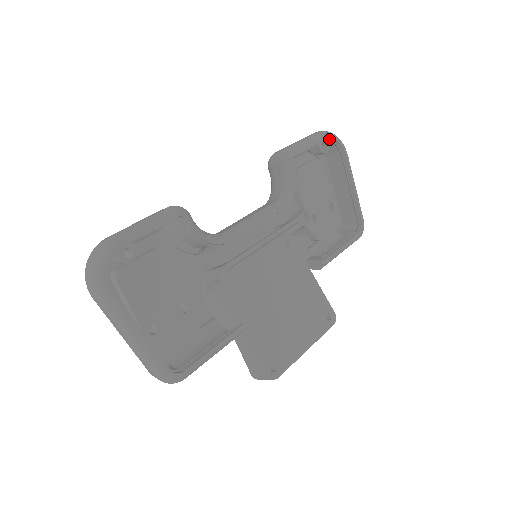
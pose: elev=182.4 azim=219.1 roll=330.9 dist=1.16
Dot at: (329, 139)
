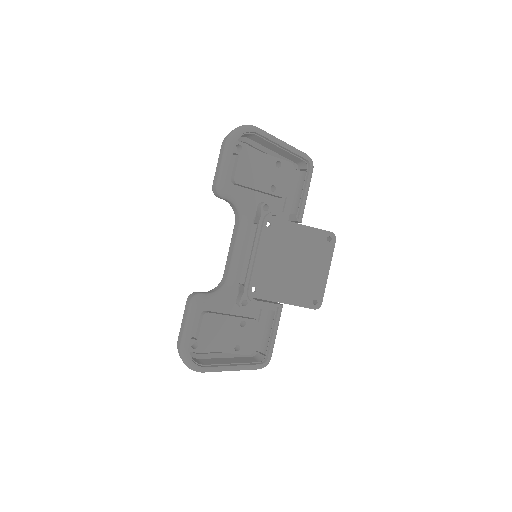
Dot at: (237, 138)
